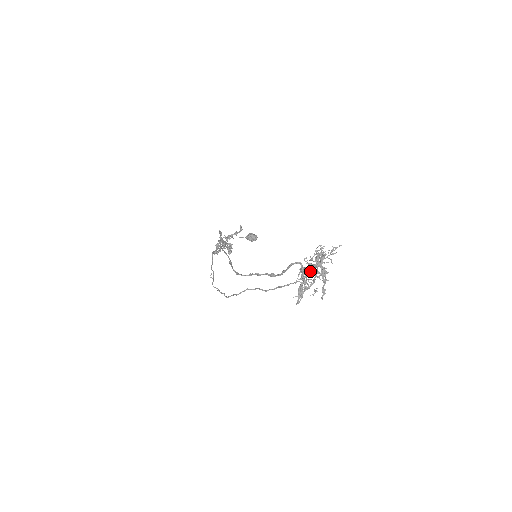
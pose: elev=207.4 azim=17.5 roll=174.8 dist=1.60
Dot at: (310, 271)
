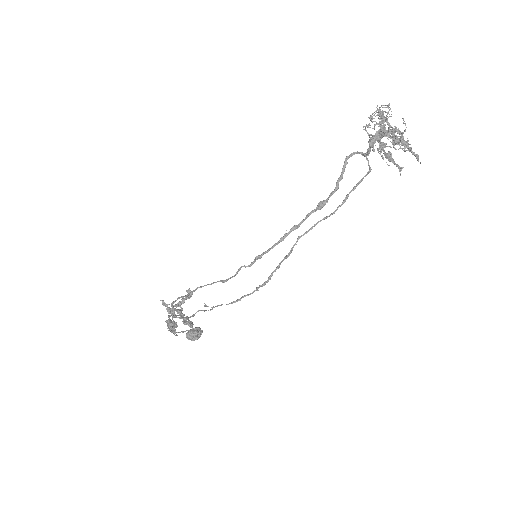
Dot at: (380, 141)
